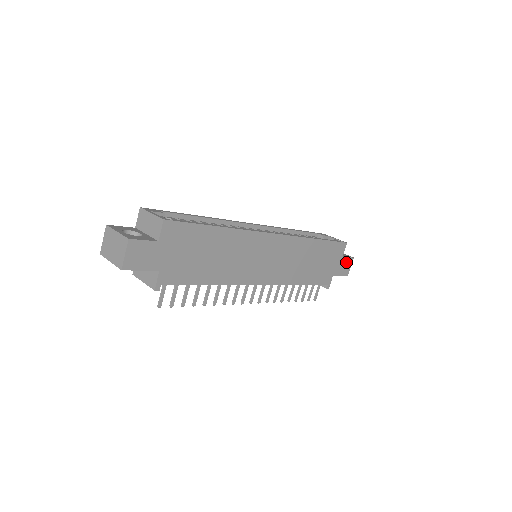
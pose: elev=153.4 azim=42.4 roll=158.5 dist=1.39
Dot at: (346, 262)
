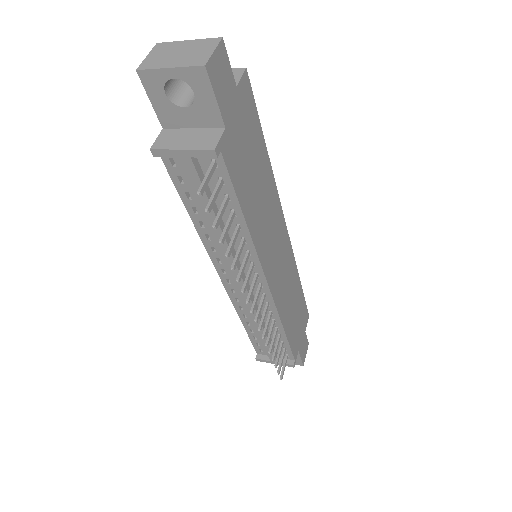
Dot at: (305, 343)
